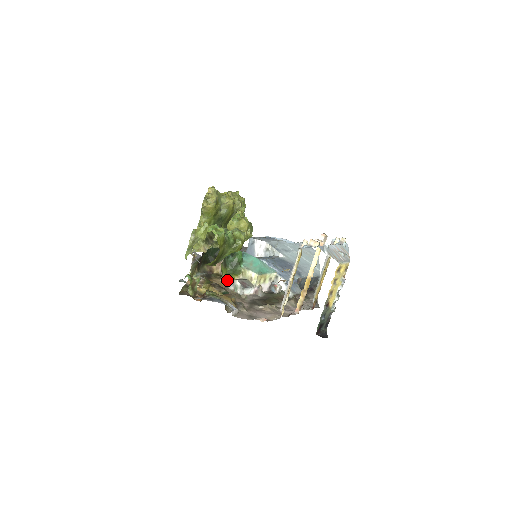
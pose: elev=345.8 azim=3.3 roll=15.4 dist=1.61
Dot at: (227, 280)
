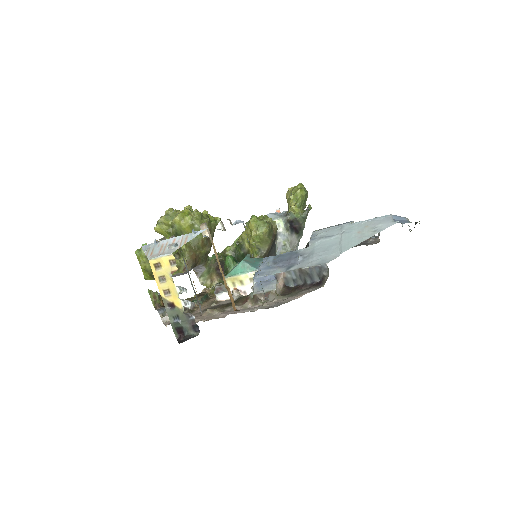
Dot at: occluded
